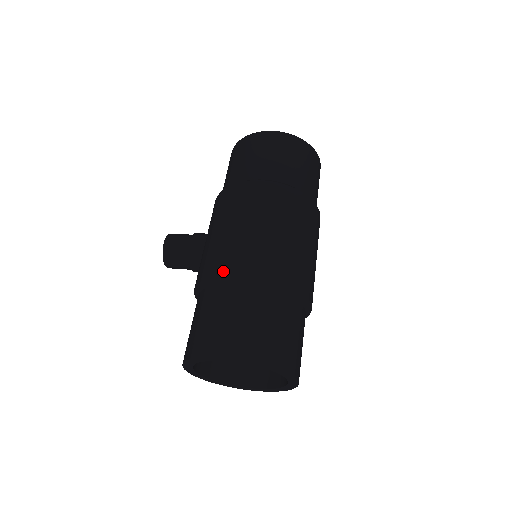
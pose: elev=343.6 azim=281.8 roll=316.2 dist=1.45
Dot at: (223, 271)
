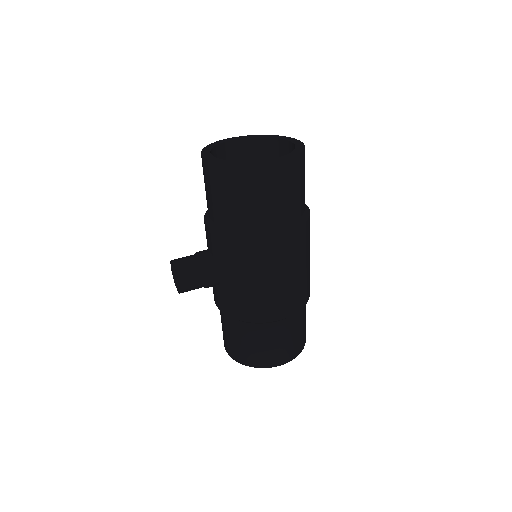
Dot at: (266, 320)
